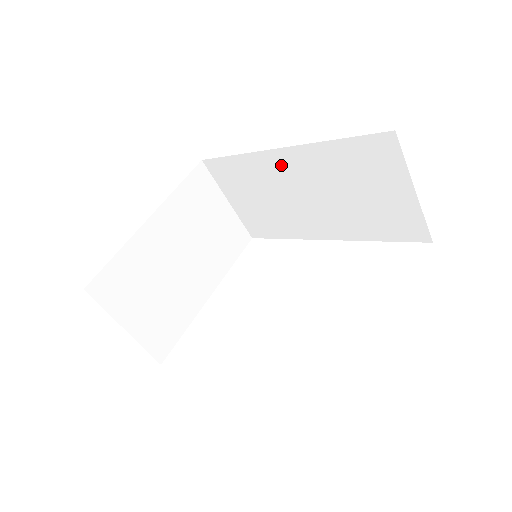
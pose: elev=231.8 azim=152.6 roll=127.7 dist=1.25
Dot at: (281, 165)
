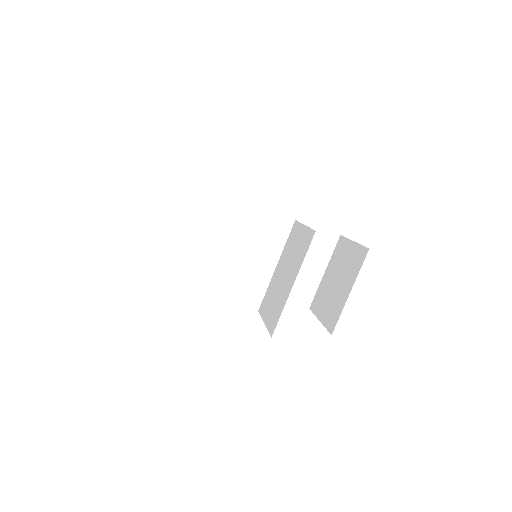
Dot at: (259, 217)
